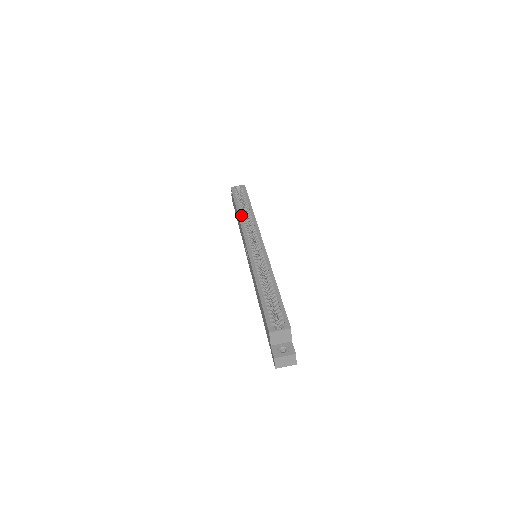
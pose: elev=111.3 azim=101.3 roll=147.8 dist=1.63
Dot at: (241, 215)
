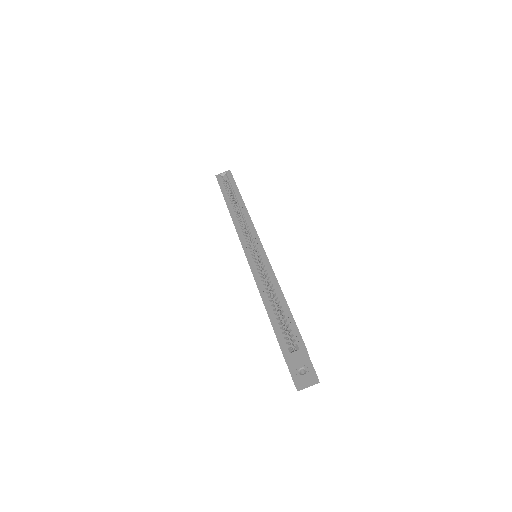
Dot at: (232, 210)
